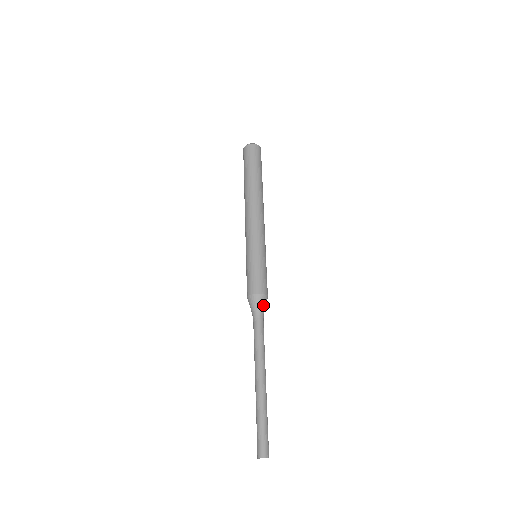
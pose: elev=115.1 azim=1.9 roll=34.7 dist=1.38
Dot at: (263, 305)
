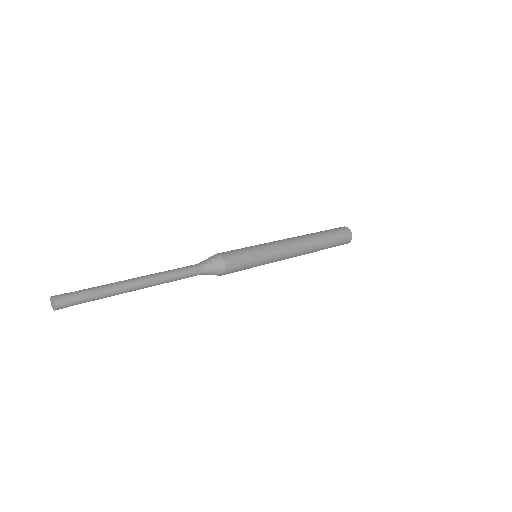
Dot at: (214, 270)
